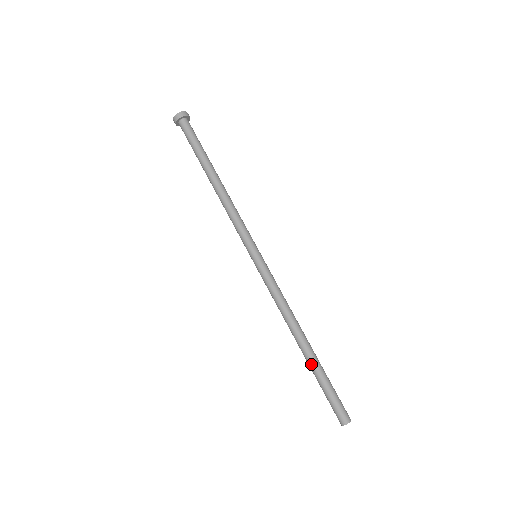
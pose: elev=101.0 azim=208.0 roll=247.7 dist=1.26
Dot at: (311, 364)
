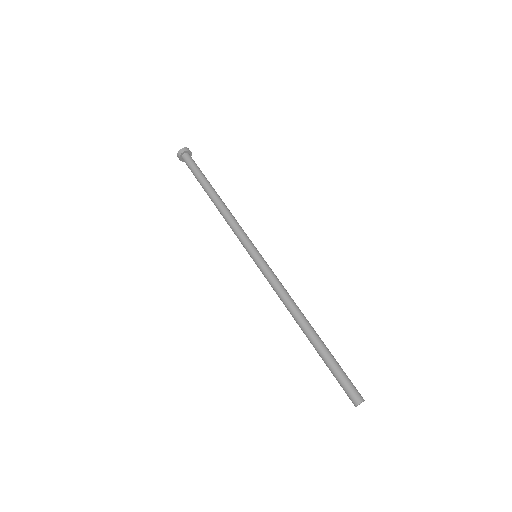
Dot at: (315, 349)
